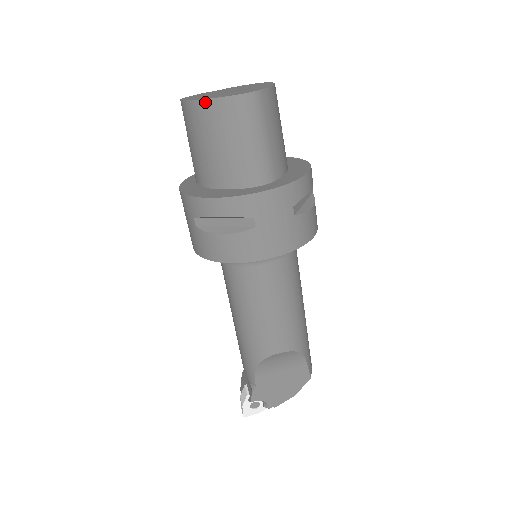
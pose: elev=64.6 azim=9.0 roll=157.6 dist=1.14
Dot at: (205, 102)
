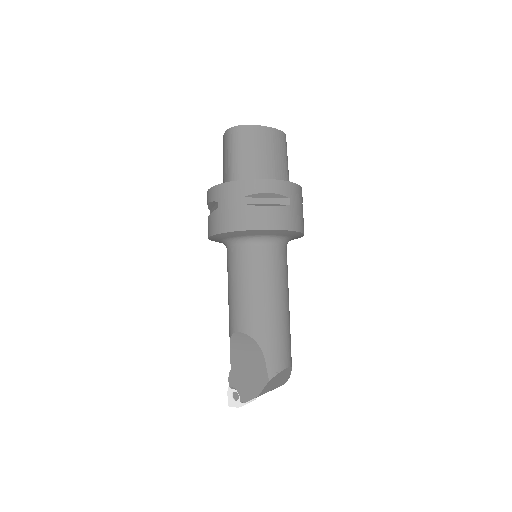
Dot at: (223, 138)
